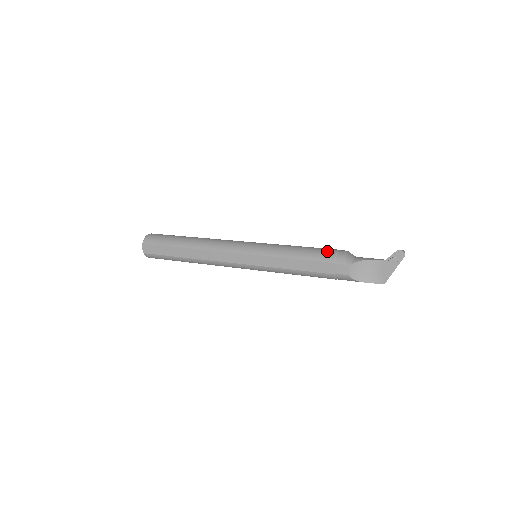
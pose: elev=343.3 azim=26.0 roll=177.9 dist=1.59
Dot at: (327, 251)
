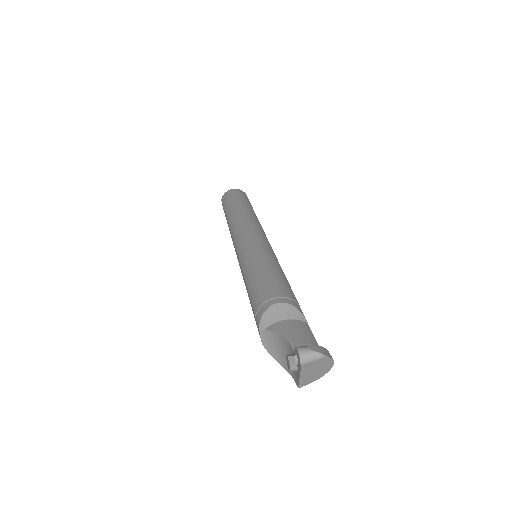
Dot at: (264, 292)
